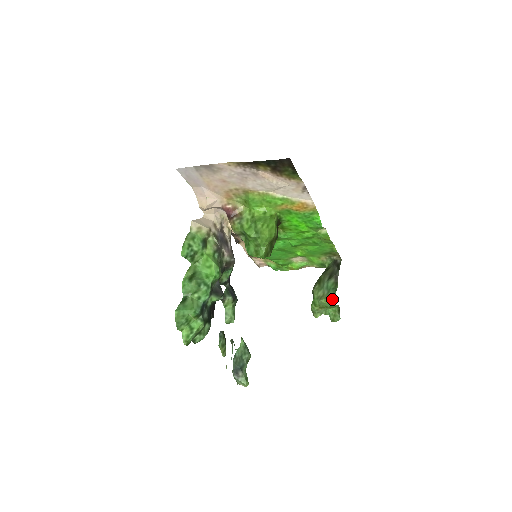
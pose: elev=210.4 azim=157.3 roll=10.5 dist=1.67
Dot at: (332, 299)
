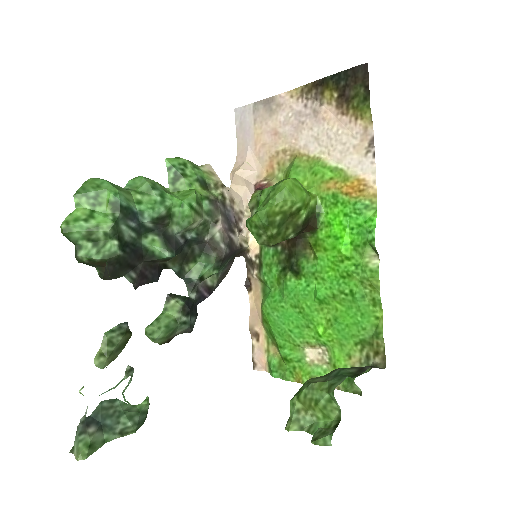
Dot at: (334, 382)
